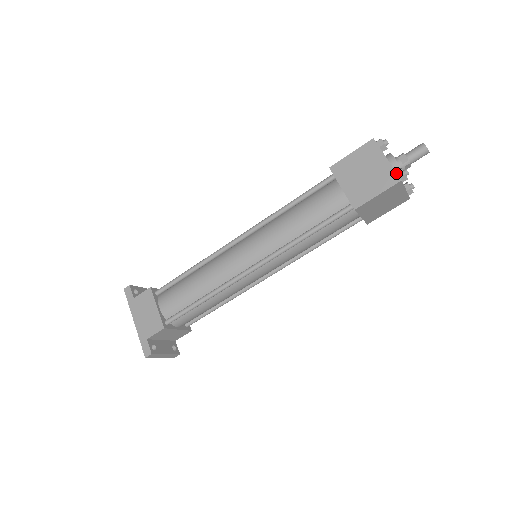
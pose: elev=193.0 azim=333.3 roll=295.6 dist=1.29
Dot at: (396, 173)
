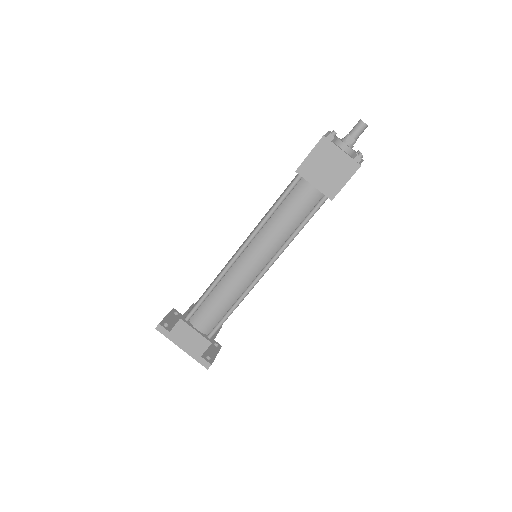
Dot at: (354, 161)
